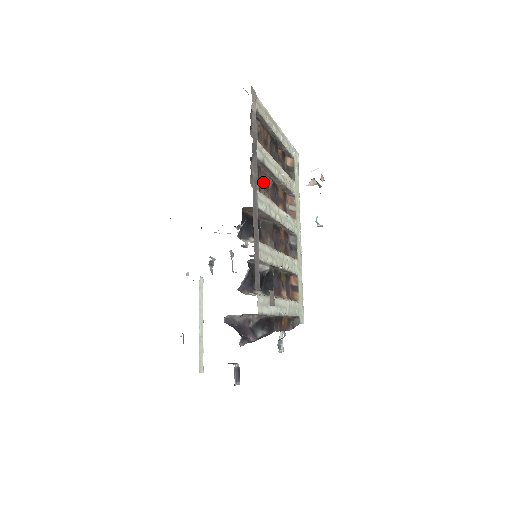
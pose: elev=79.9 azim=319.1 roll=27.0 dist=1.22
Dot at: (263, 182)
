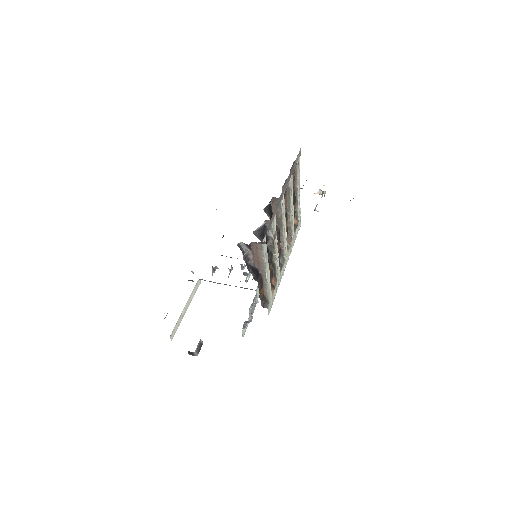
Dot at: occluded
